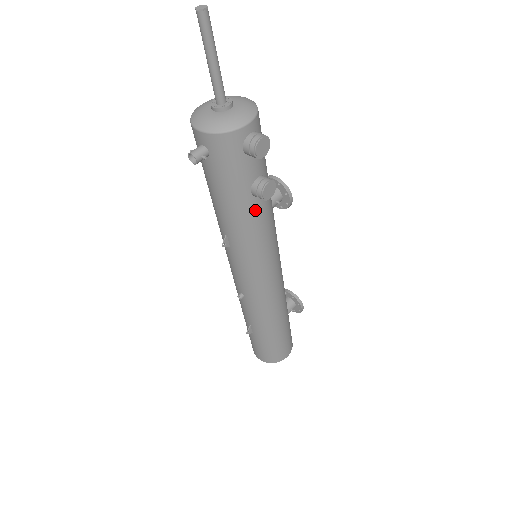
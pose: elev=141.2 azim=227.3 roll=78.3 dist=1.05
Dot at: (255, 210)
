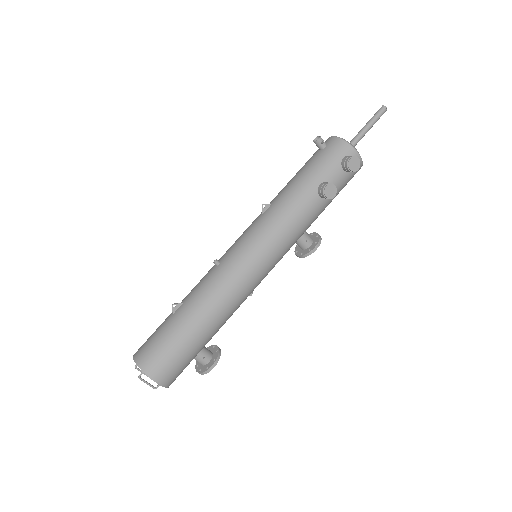
Dot at: (308, 199)
